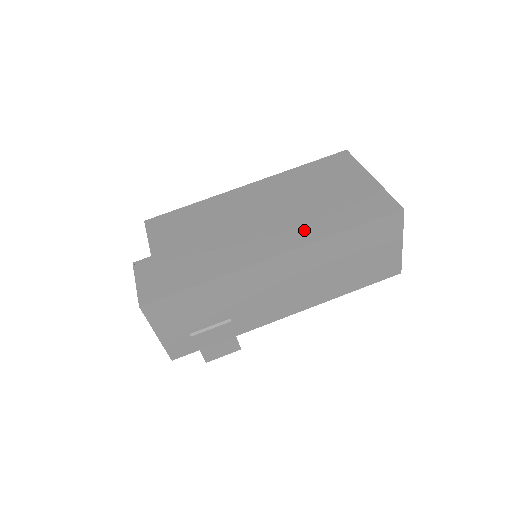
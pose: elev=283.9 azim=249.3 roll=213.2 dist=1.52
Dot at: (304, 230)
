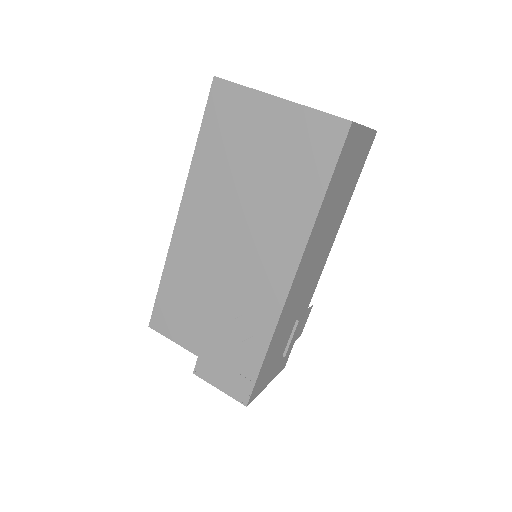
Dot at: (286, 230)
